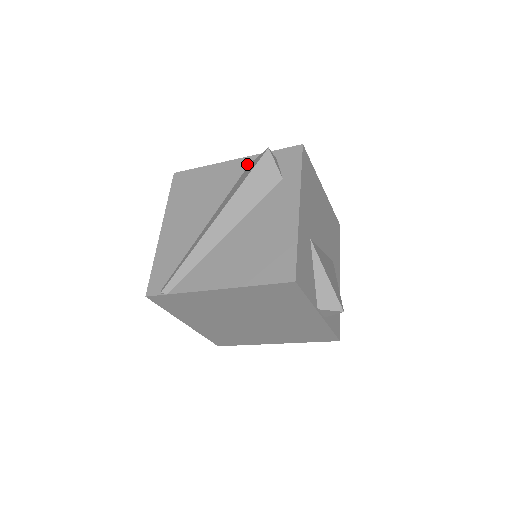
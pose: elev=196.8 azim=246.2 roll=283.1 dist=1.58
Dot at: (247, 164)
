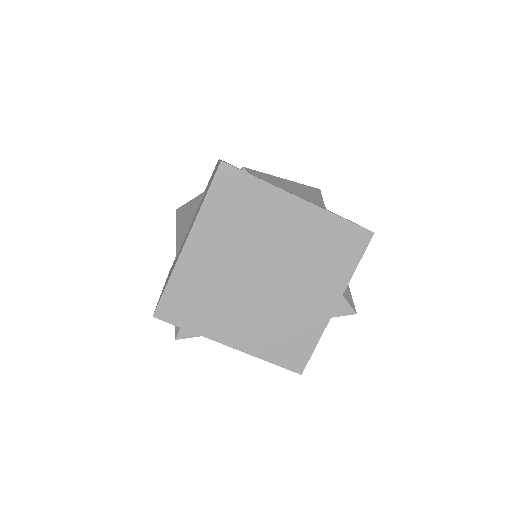
Dot at: occluded
